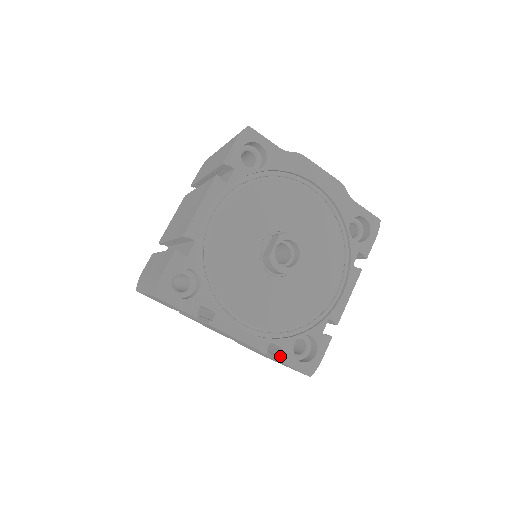
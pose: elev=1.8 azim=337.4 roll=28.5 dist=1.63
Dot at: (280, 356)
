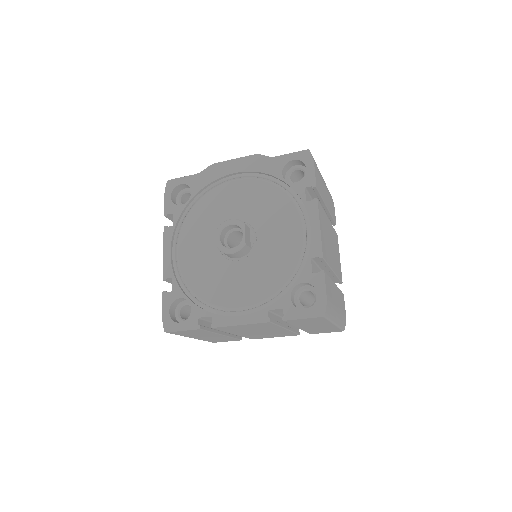
Dot at: (284, 316)
